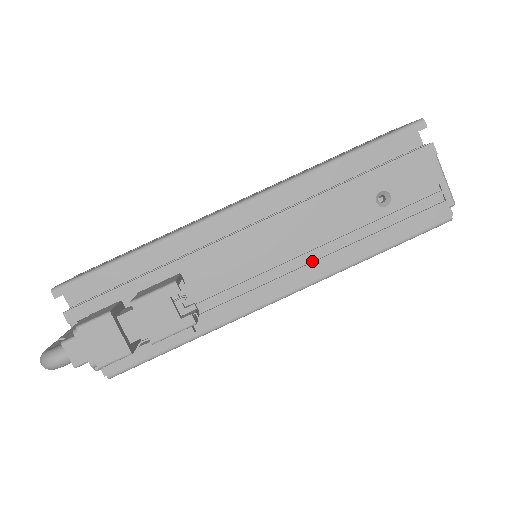
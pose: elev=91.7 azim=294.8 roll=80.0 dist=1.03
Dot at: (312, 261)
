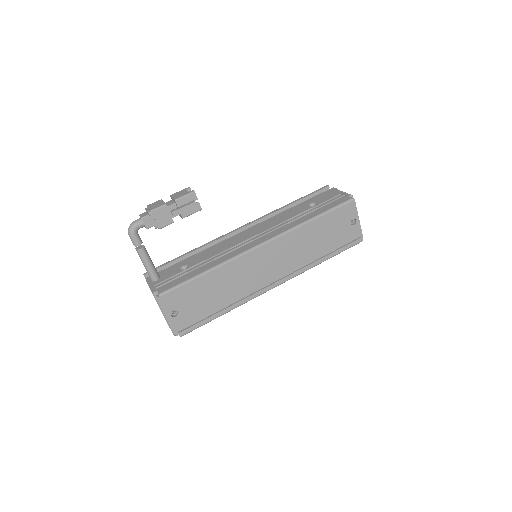
Dot at: (278, 230)
